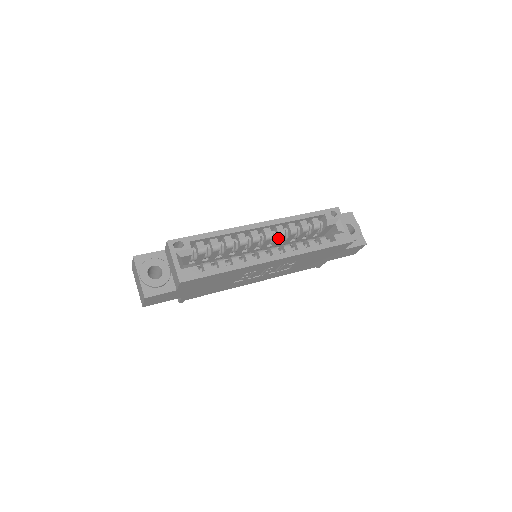
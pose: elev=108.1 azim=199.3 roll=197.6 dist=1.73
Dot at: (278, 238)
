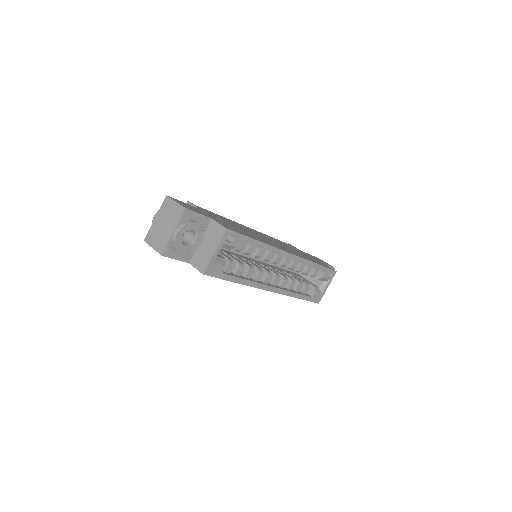
Dot at: (286, 267)
